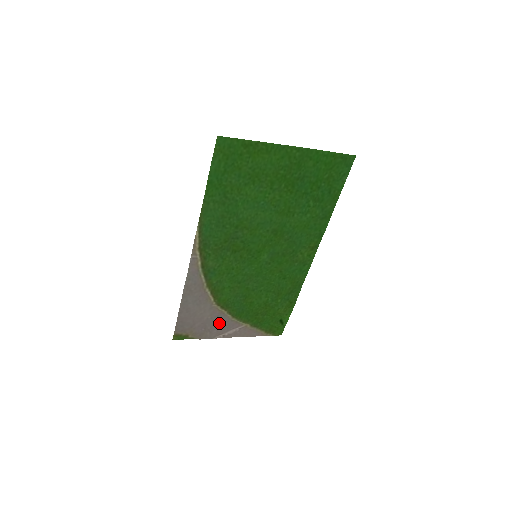
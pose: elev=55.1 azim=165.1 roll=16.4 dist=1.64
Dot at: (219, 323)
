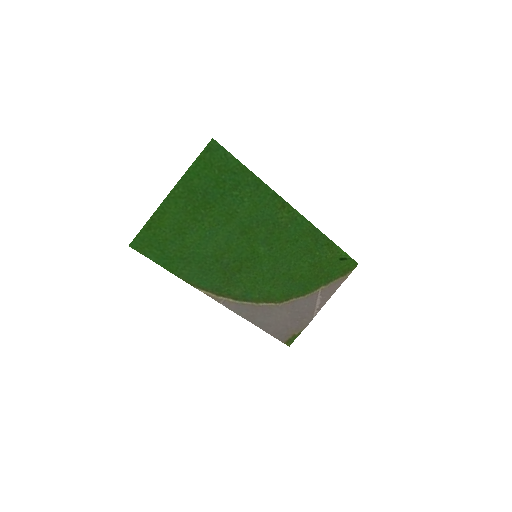
Dot at: (301, 308)
